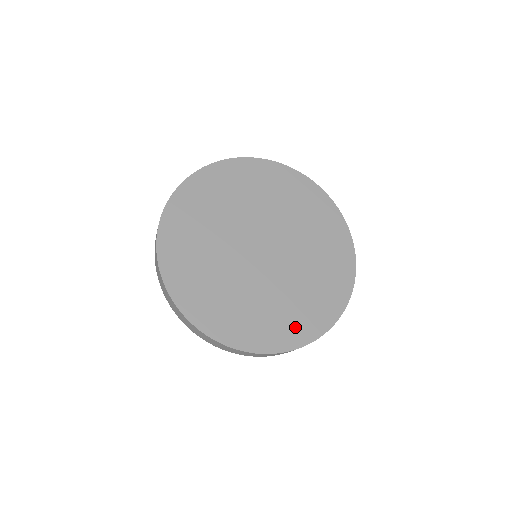
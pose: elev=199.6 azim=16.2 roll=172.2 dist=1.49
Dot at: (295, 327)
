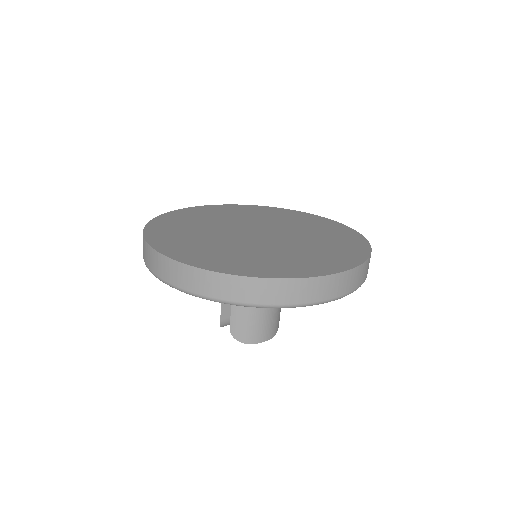
Dot at: (217, 261)
